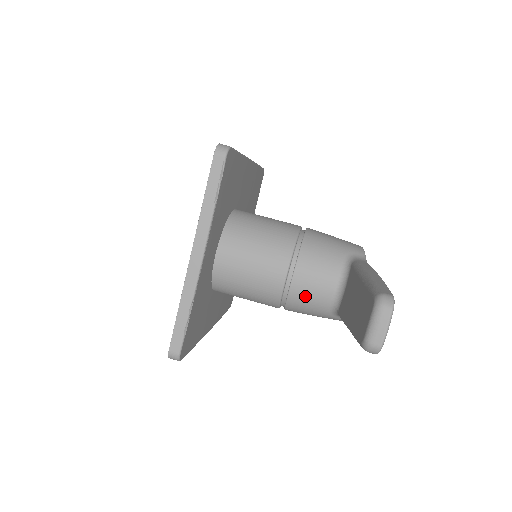
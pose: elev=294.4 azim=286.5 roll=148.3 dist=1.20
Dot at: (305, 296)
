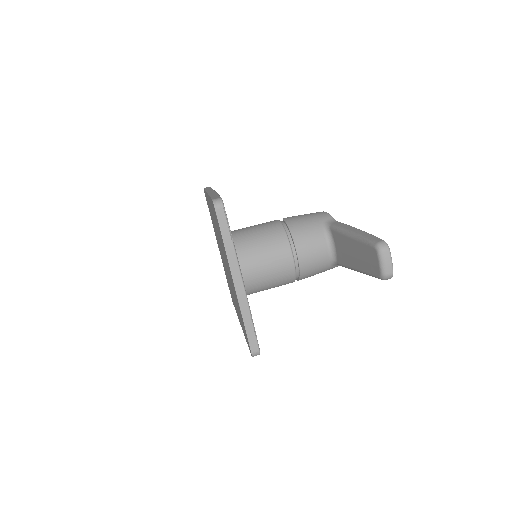
Dot at: (311, 265)
